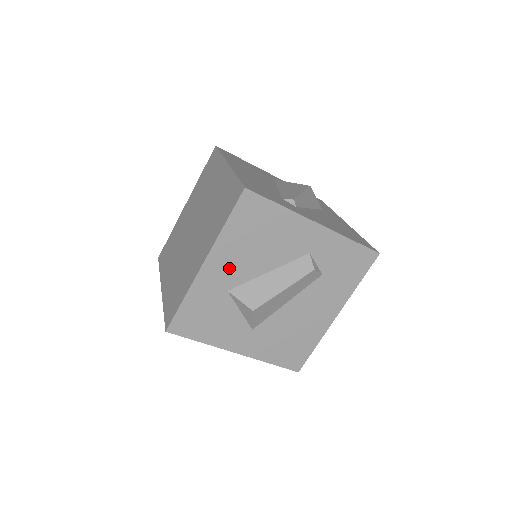
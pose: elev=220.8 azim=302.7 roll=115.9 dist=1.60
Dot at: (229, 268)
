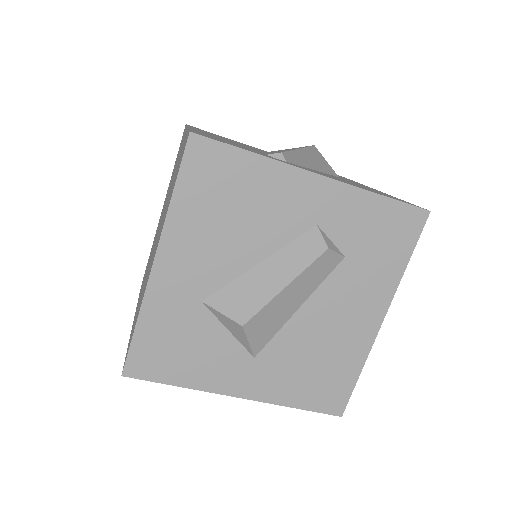
Dot at: (195, 265)
